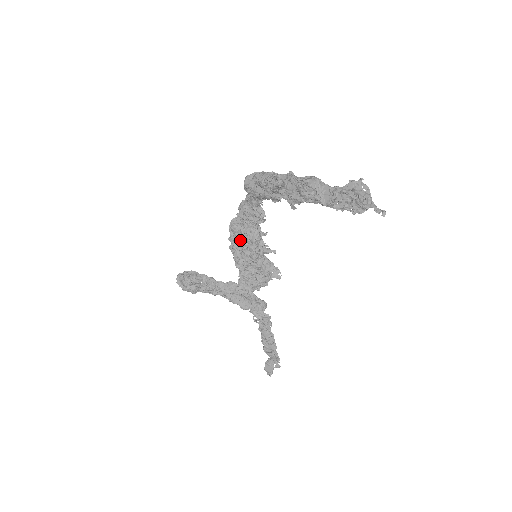
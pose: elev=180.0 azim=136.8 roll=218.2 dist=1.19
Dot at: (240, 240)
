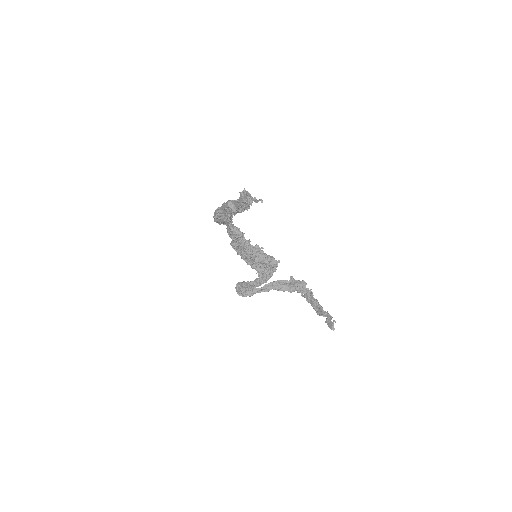
Dot at: (241, 251)
